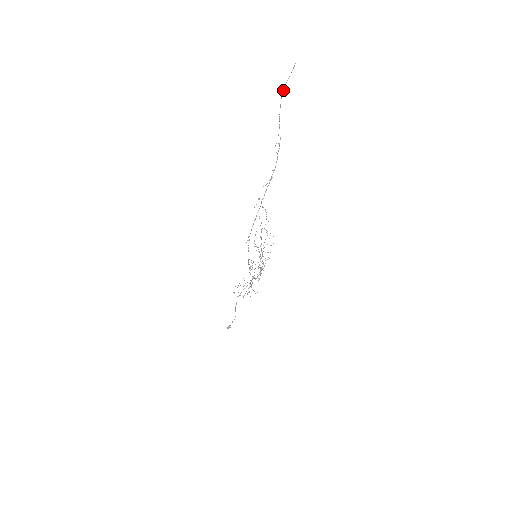
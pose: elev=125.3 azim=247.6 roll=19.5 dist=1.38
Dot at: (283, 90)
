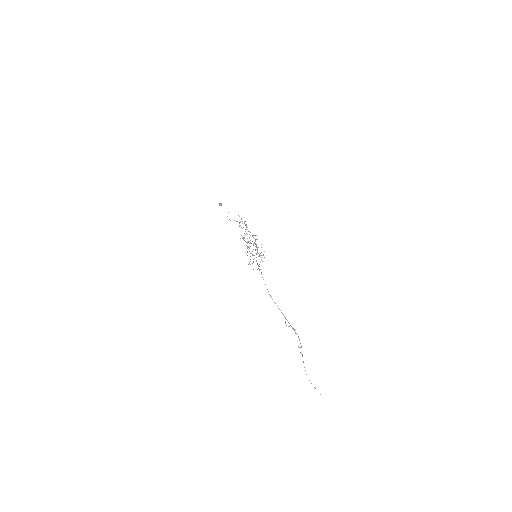
Dot at: (309, 380)
